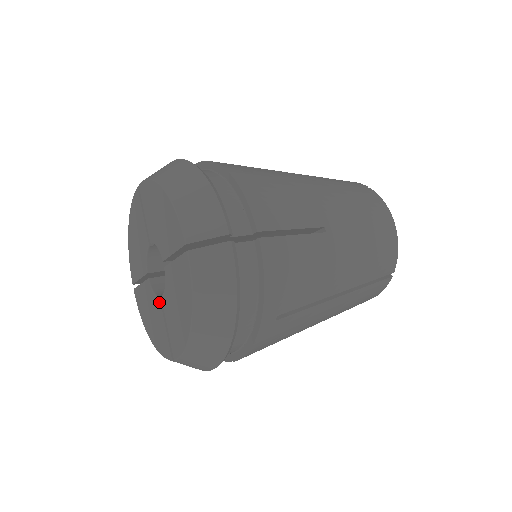
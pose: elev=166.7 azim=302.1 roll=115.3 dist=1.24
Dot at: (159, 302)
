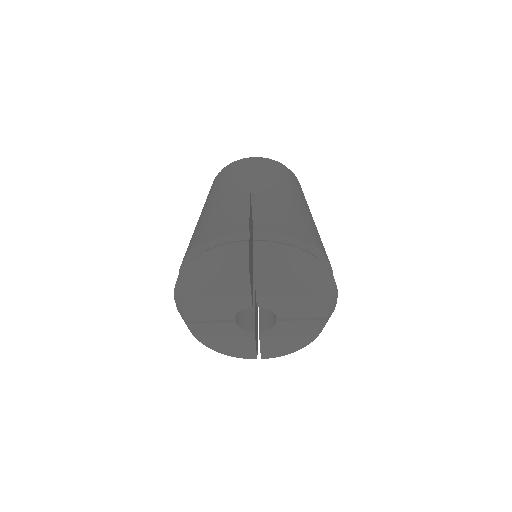
Dot at: (253, 335)
